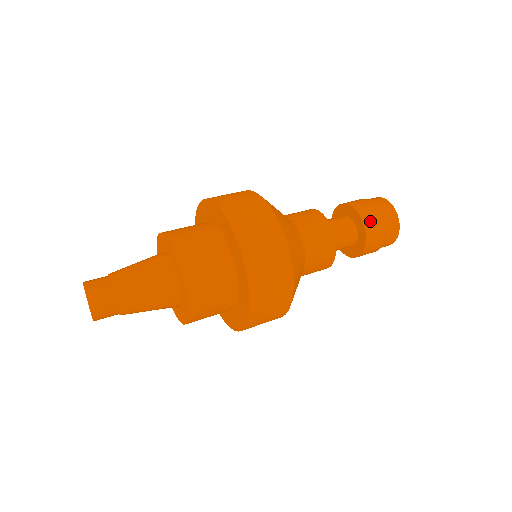
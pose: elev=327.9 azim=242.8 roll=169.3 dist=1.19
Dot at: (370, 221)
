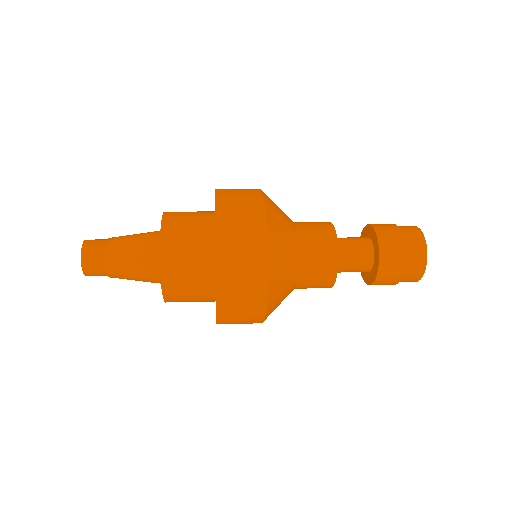
Dot at: (376, 224)
